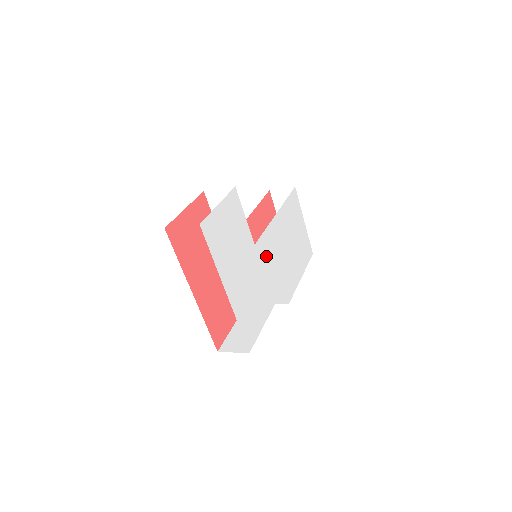
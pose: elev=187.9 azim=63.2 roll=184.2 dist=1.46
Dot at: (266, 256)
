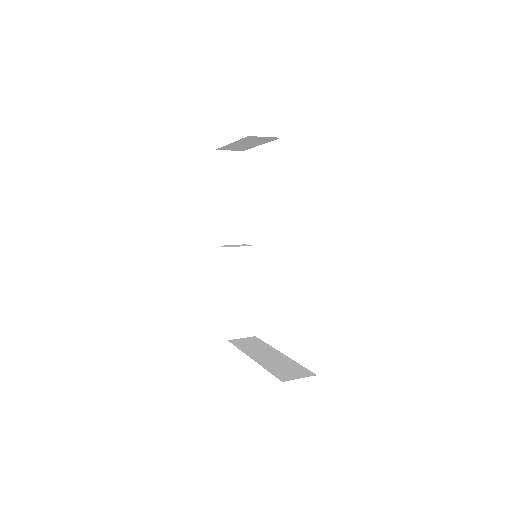
Dot at: occluded
